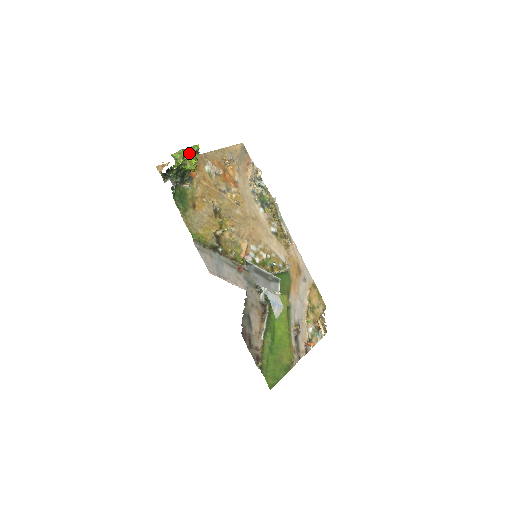
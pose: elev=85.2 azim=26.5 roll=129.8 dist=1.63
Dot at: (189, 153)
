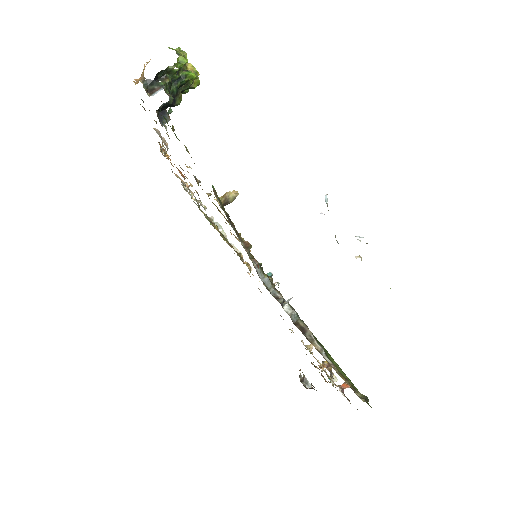
Dot at: occluded
